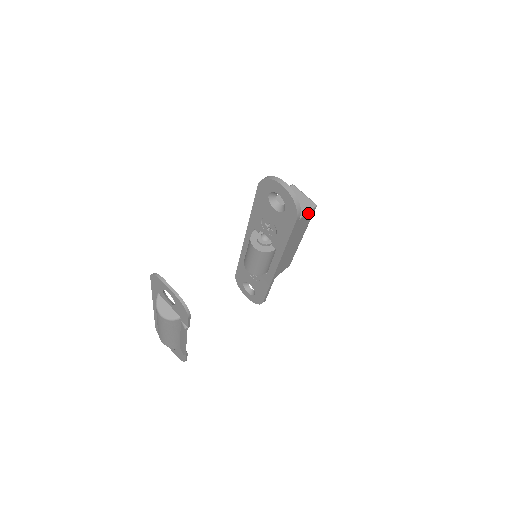
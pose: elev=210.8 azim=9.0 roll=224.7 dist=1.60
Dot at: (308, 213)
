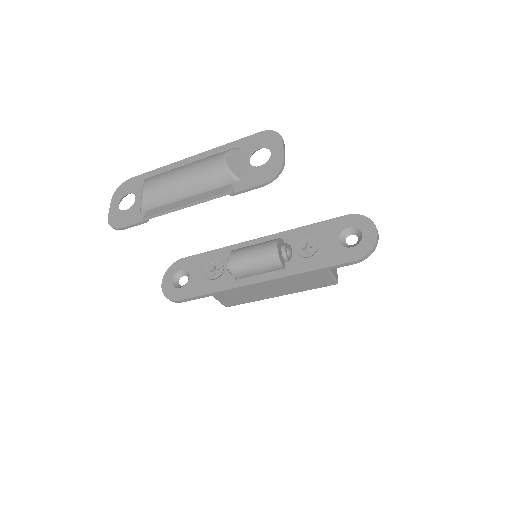
Dot at: (332, 279)
